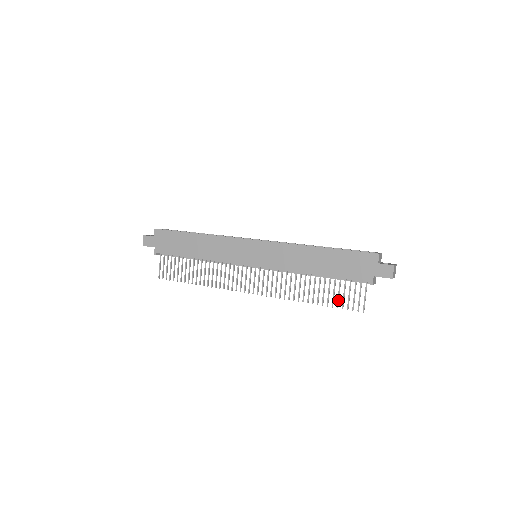
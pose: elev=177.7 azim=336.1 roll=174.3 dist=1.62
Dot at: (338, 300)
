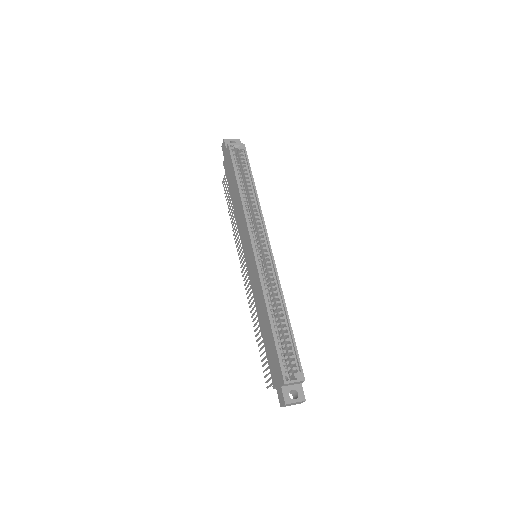
Dot at: (263, 359)
